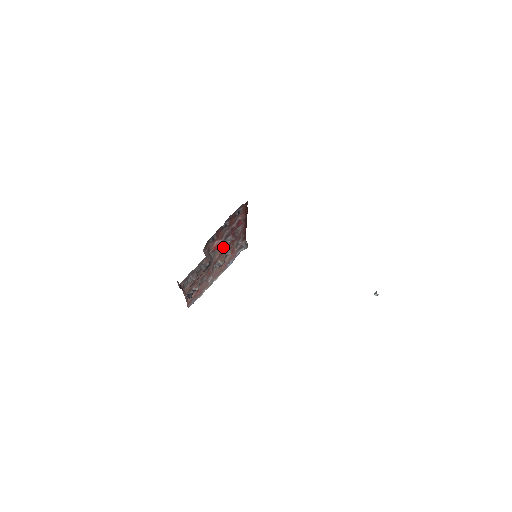
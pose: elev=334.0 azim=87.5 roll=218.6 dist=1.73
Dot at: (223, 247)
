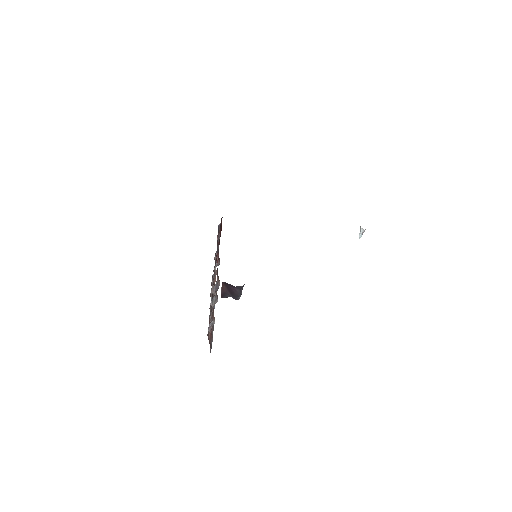
Dot at: occluded
